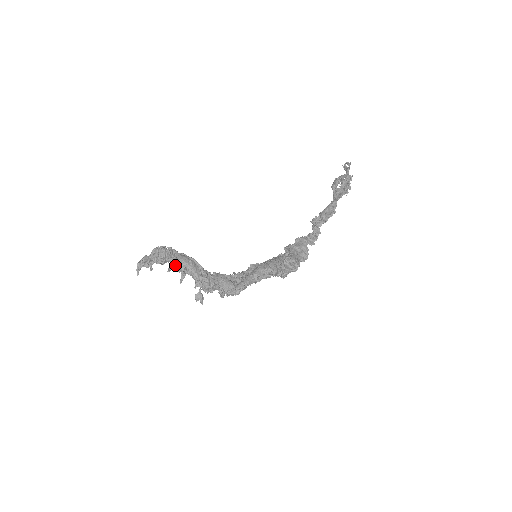
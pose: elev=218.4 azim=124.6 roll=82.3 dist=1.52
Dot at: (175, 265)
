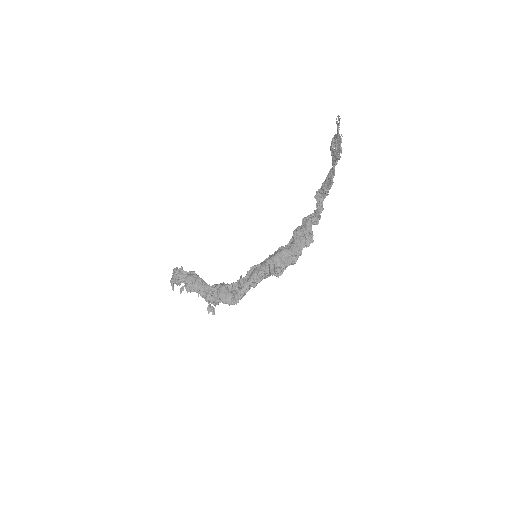
Dot at: (184, 286)
